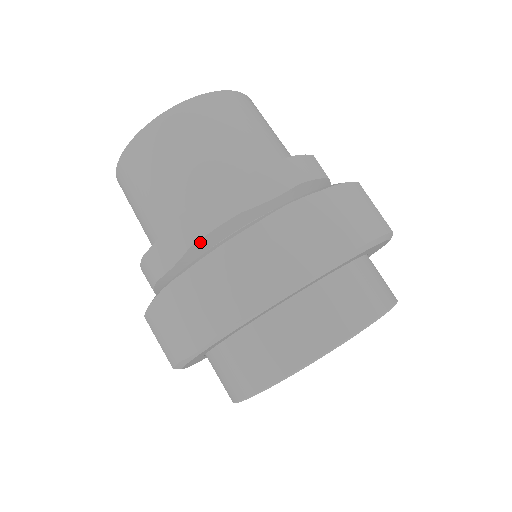
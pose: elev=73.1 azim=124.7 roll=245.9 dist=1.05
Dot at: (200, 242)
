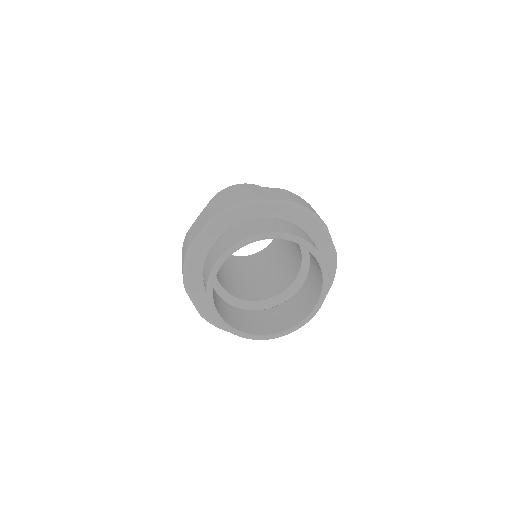
Dot at: occluded
